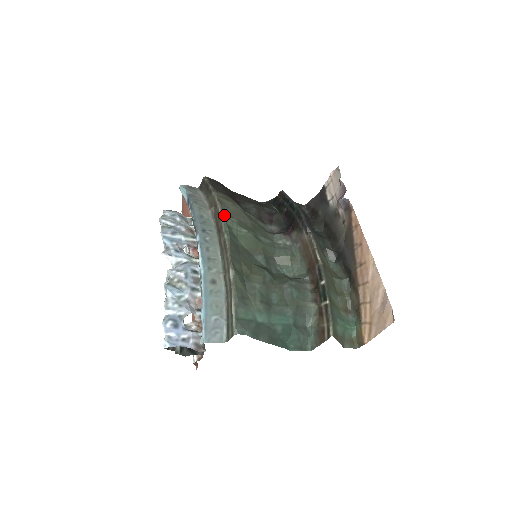
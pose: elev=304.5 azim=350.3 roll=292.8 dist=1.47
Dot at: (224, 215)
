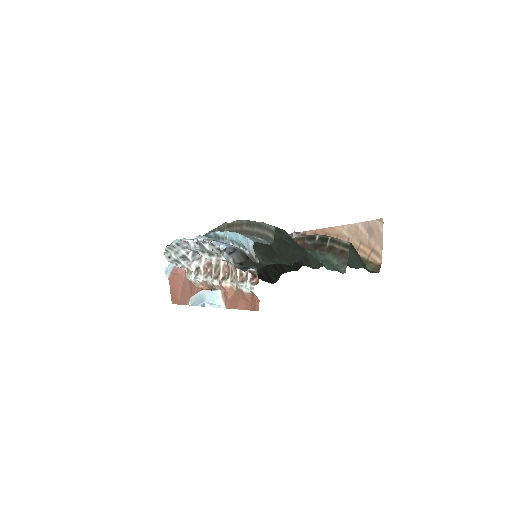
Dot at: occluded
